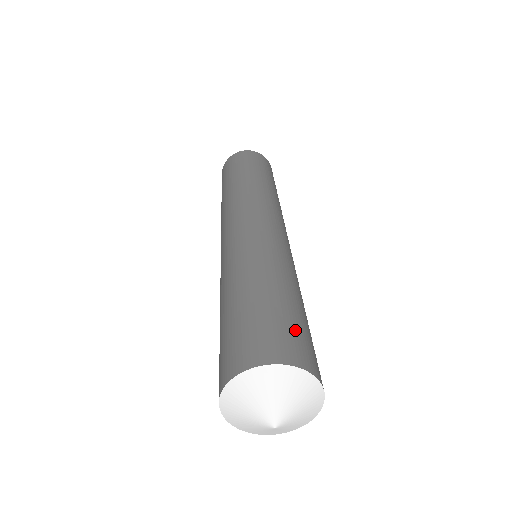
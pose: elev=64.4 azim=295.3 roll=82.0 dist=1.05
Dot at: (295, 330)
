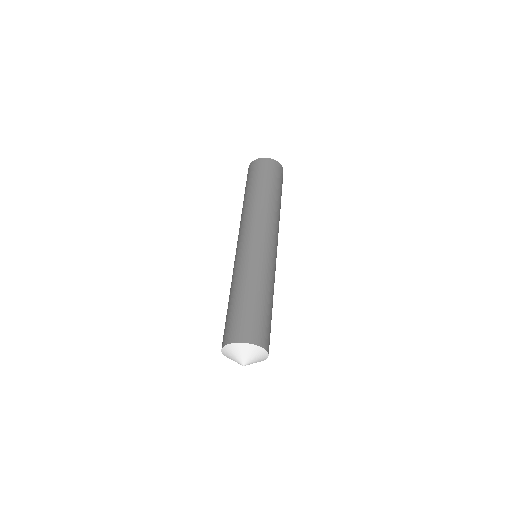
Dot at: (250, 321)
